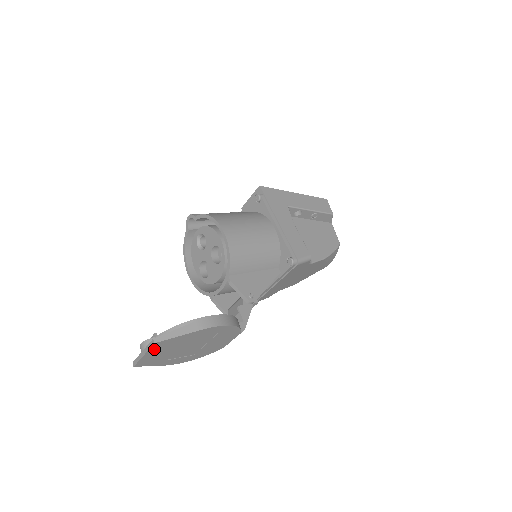
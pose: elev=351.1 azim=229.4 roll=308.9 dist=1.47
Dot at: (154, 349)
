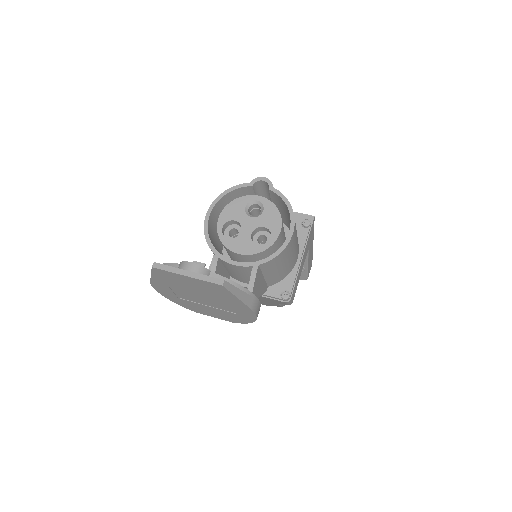
Dot at: (204, 283)
